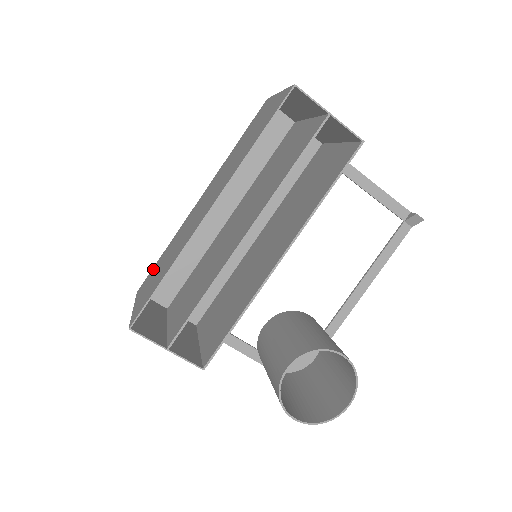
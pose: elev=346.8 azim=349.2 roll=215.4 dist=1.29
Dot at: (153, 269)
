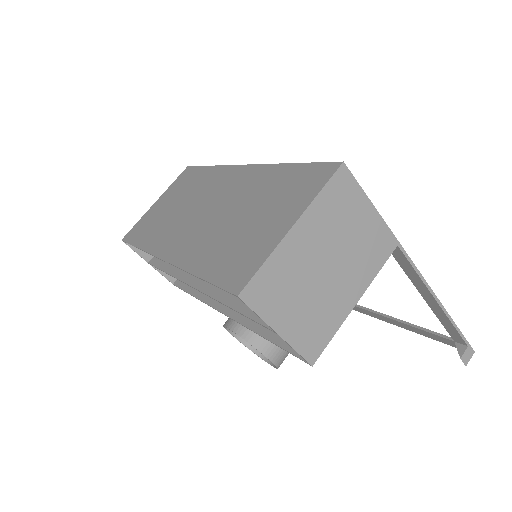
Dot at: (193, 173)
